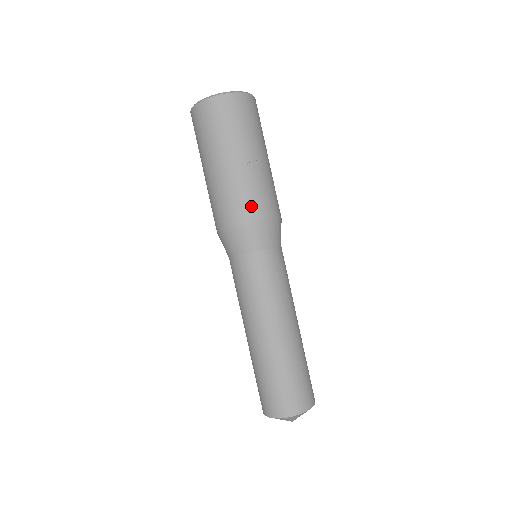
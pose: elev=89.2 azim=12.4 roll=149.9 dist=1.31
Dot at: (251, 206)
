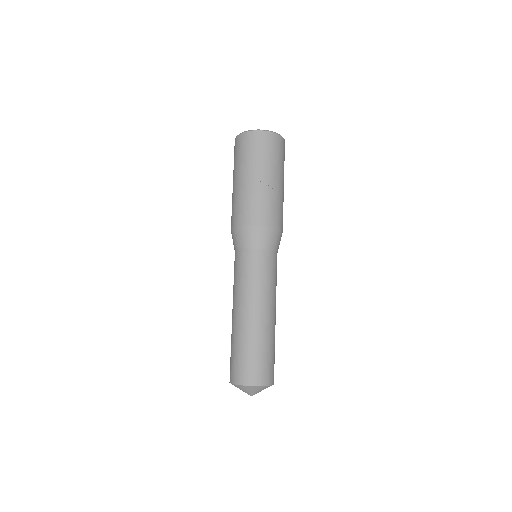
Dot at: (255, 213)
